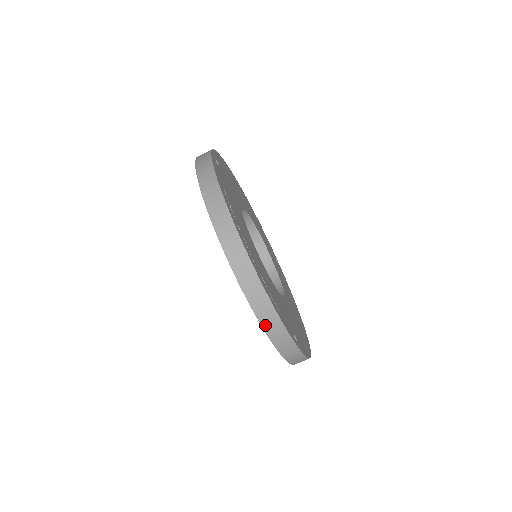
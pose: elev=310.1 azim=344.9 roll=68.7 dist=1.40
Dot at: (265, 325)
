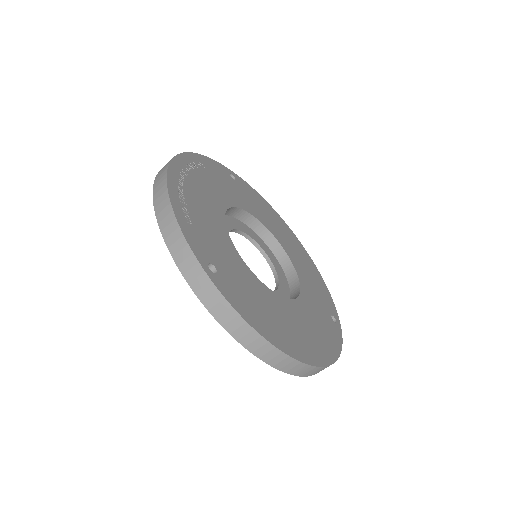
Dot at: (163, 227)
